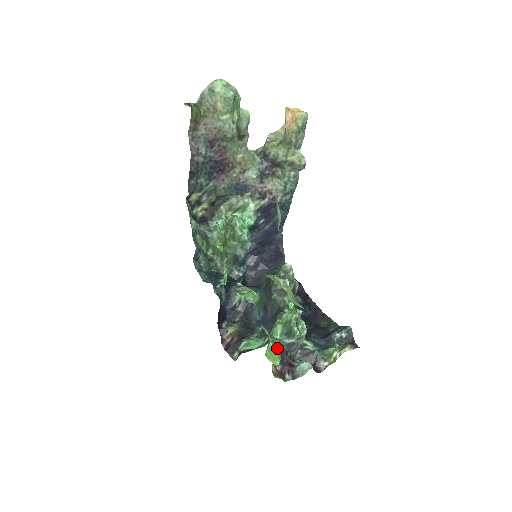
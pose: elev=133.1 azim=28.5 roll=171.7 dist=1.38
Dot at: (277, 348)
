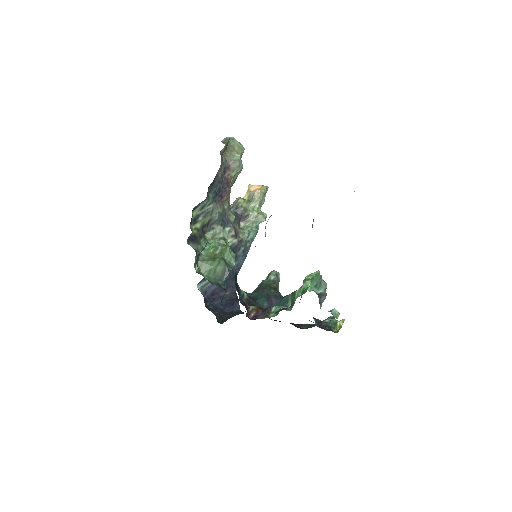
Dot at: occluded
